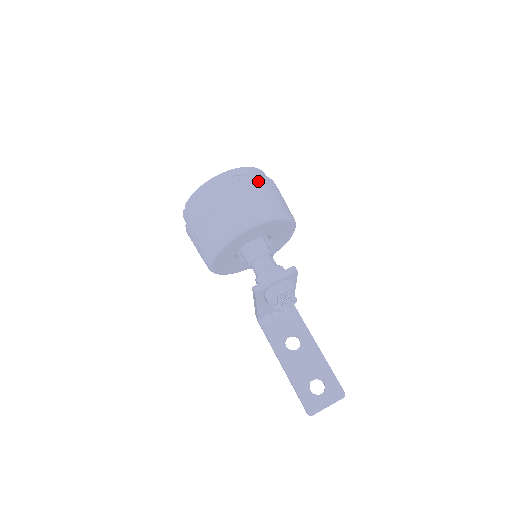
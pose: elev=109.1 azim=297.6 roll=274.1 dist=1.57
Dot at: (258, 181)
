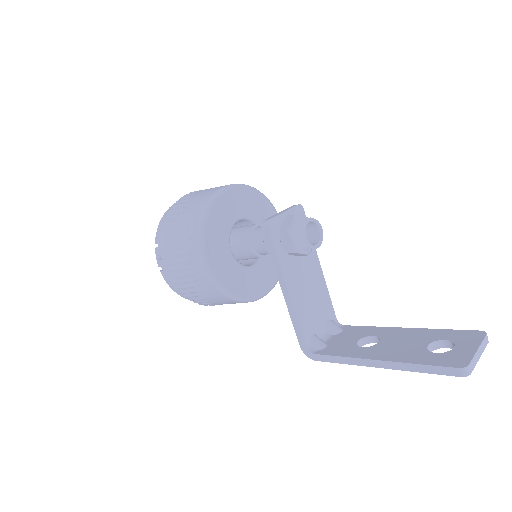
Dot at: occluded
